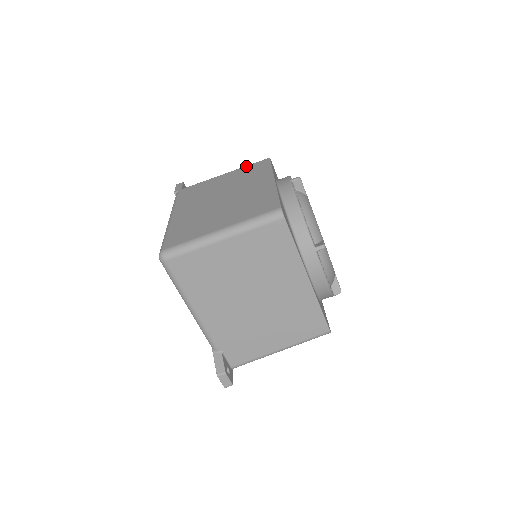
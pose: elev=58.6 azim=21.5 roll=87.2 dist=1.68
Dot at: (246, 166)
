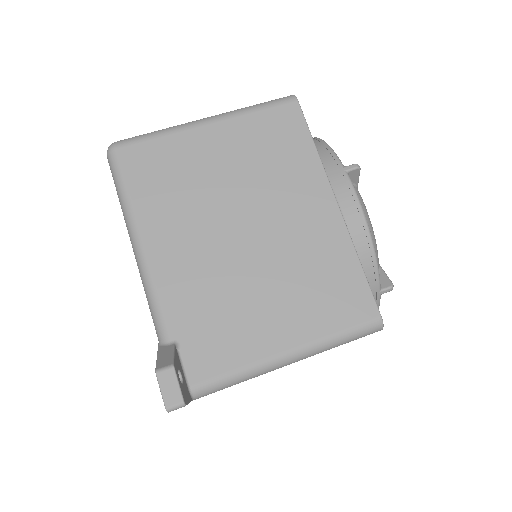
Dot at: occluded
